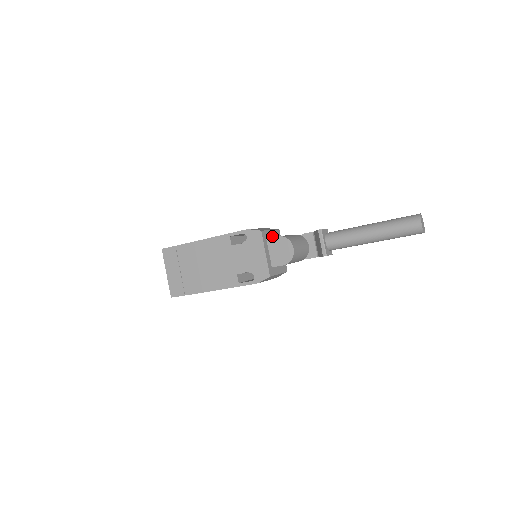
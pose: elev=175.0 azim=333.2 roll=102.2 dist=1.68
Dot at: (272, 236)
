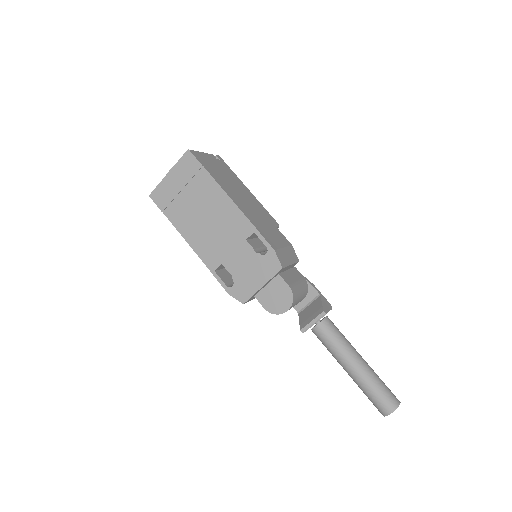
Dot at: (286, 269)
